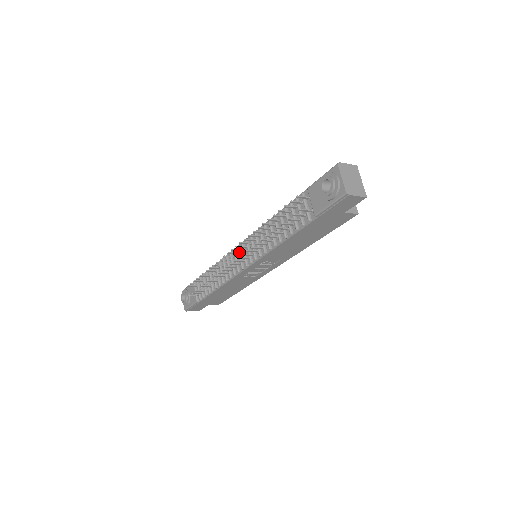
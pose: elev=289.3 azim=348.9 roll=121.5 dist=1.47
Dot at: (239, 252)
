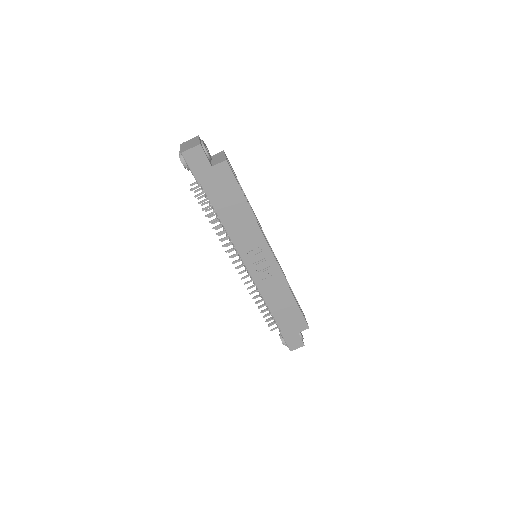
Dot at: occluded
